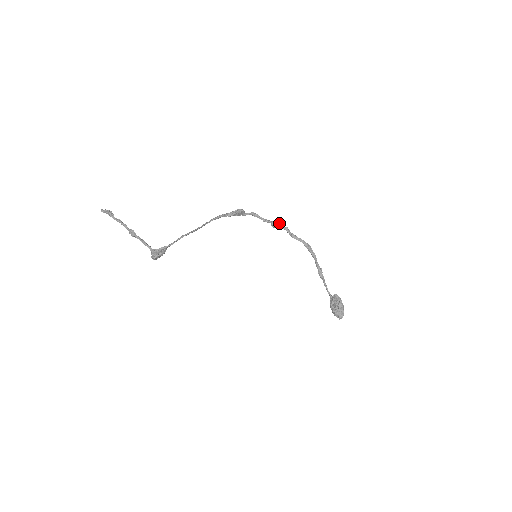
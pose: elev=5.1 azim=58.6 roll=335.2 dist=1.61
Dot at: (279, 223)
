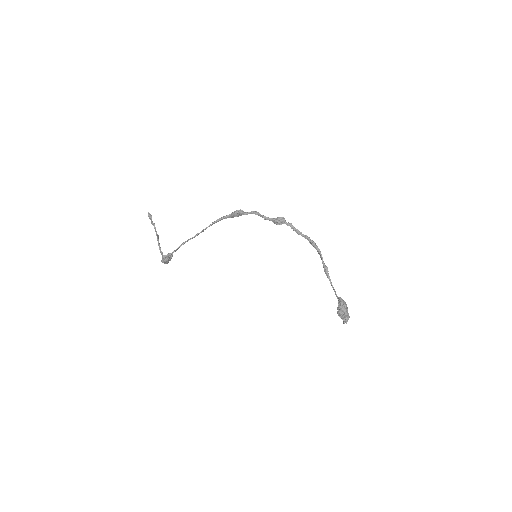
Dot at: (279, 221)
